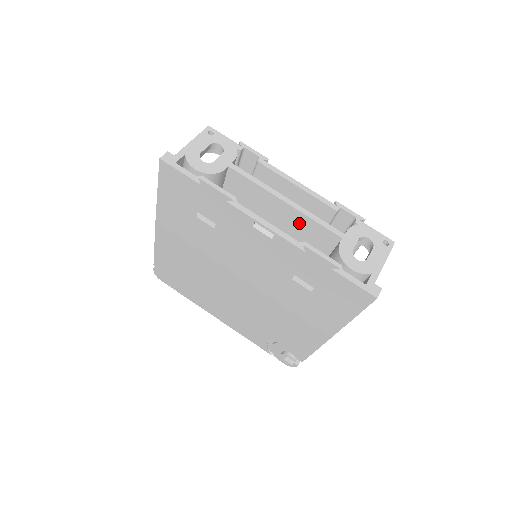
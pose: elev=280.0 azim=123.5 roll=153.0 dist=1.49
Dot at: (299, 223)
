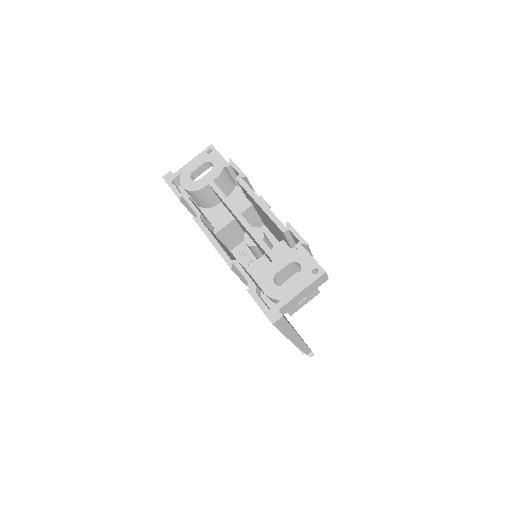
Dot at: (253, 239)
